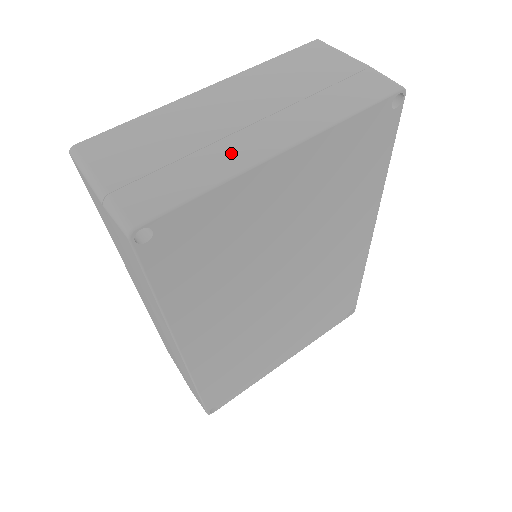
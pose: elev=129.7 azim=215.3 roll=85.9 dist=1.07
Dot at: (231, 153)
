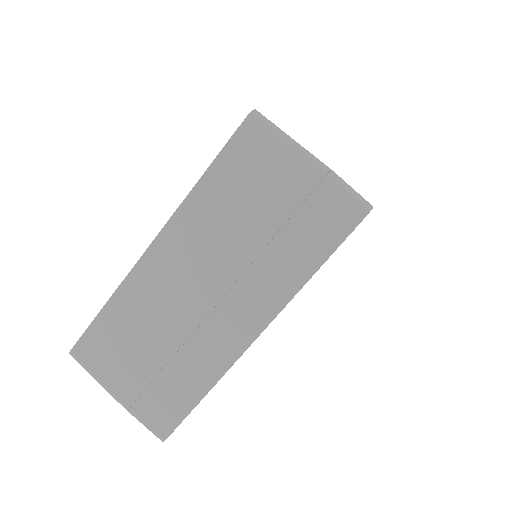
Dot at: (210, 349)
